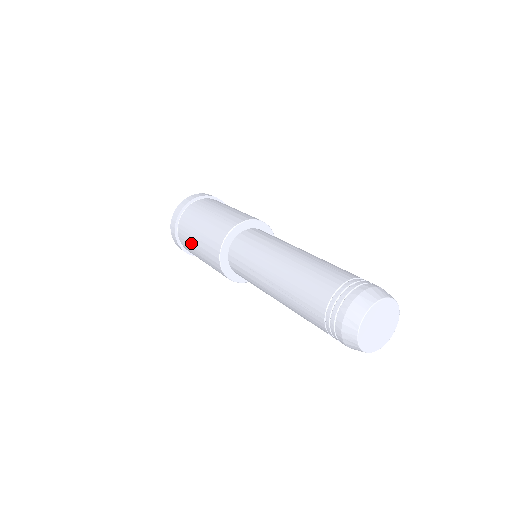
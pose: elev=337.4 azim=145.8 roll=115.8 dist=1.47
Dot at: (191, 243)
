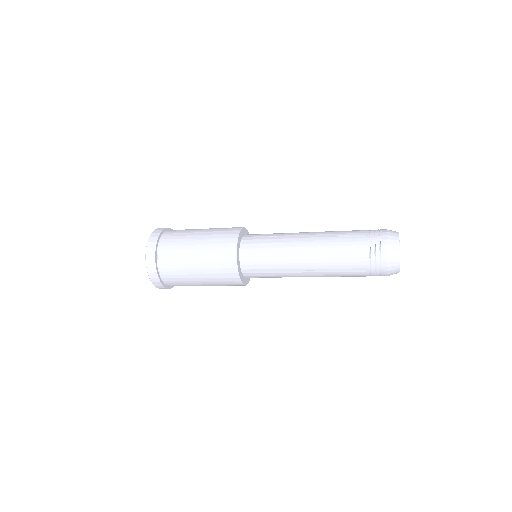
Dot at: (189, 280)
